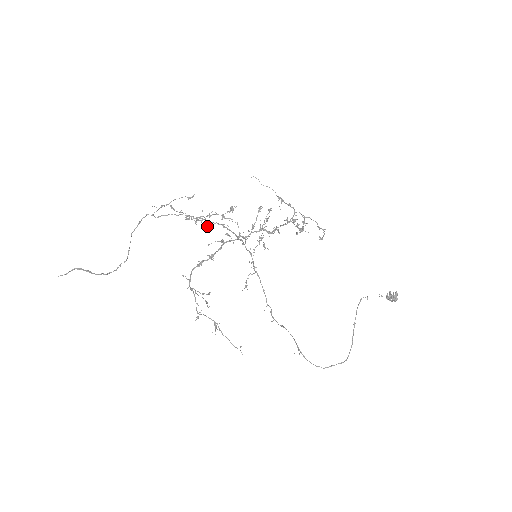
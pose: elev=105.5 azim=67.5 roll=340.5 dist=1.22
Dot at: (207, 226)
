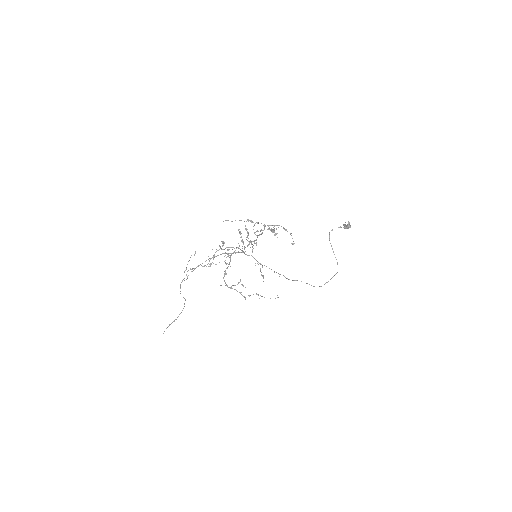
Dot at: occluded
